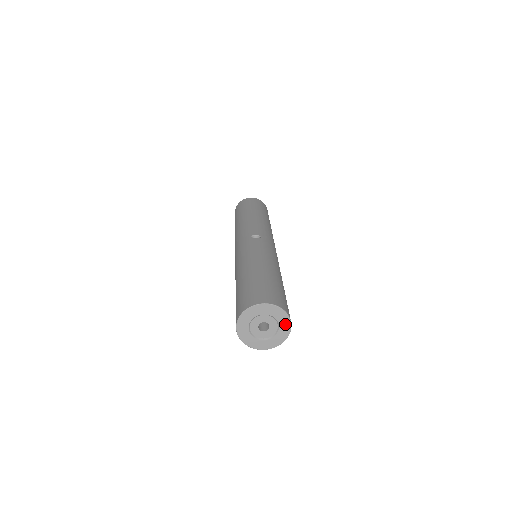
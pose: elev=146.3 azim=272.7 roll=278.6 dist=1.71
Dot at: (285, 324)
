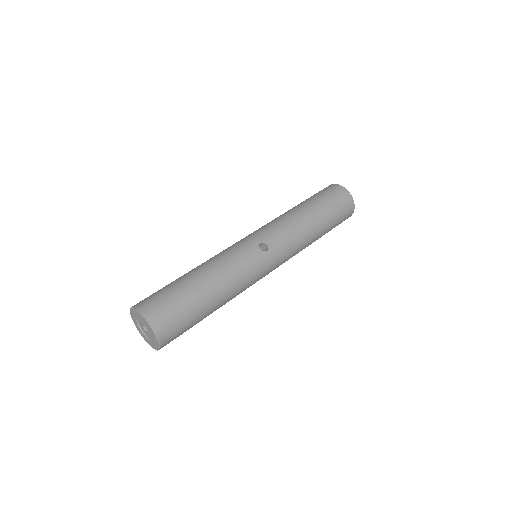
Dot at: (156, 344)
